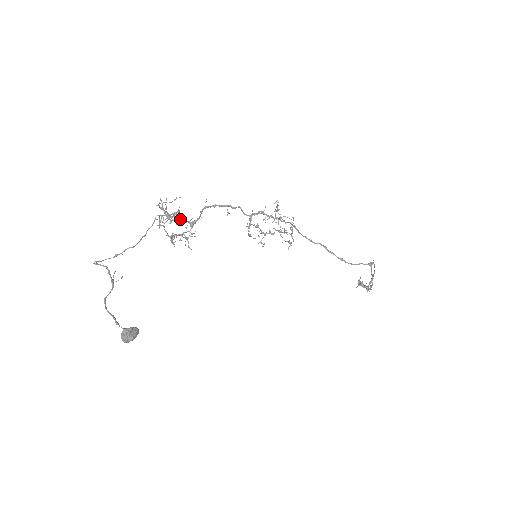
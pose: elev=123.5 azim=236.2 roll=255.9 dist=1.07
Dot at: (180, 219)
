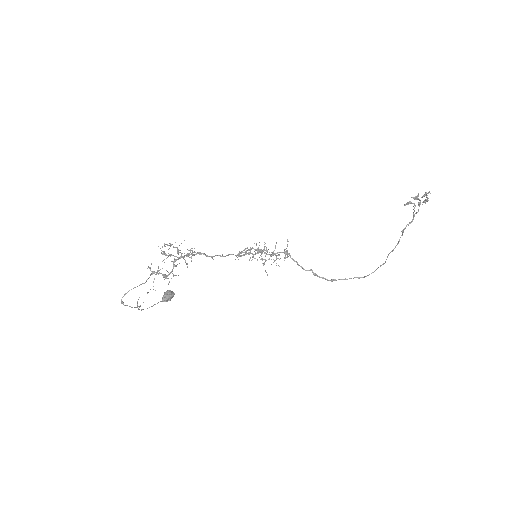
Dot at: occluded
